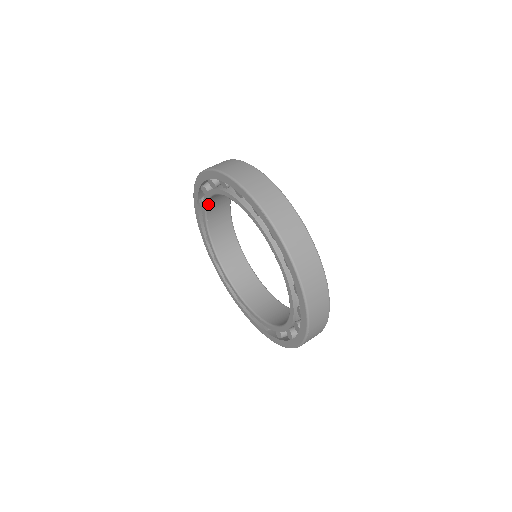
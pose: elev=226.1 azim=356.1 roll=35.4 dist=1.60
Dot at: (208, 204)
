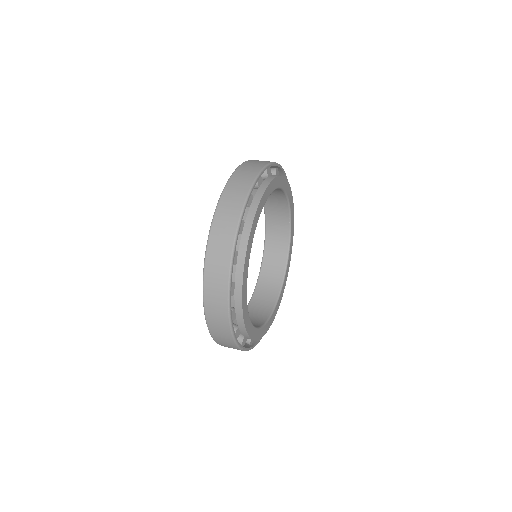
Dot at: (265, 209)
